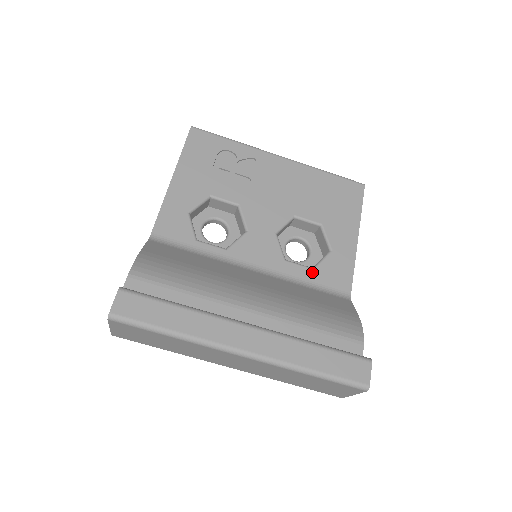
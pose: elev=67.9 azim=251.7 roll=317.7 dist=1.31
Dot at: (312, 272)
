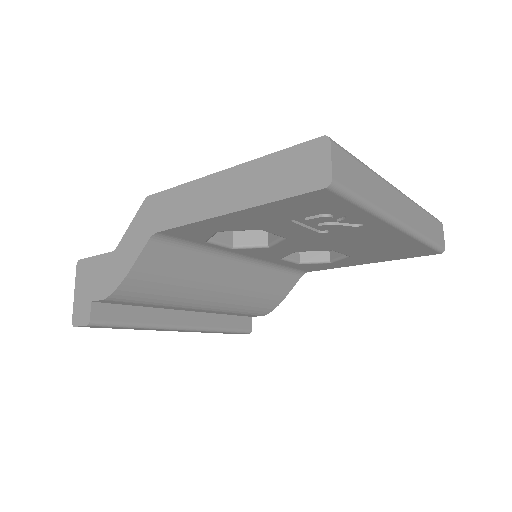
Dot at: (295, 265)
